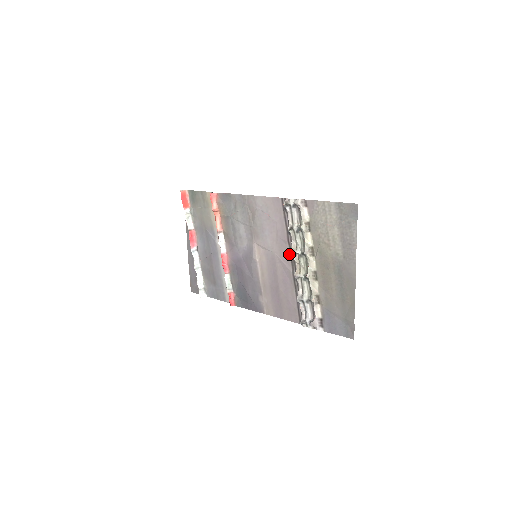
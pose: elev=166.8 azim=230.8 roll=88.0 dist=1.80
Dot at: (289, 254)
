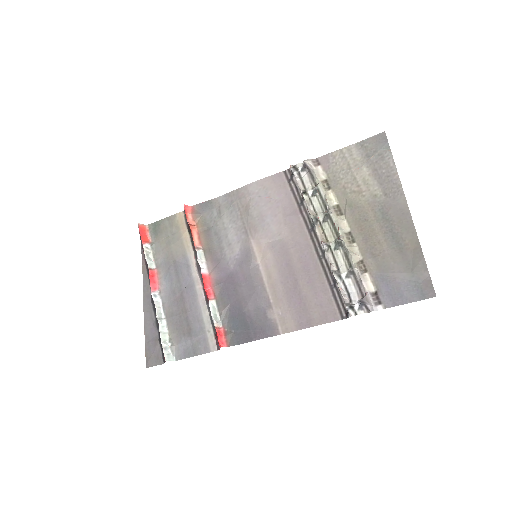
Dot at: (306, 229)
